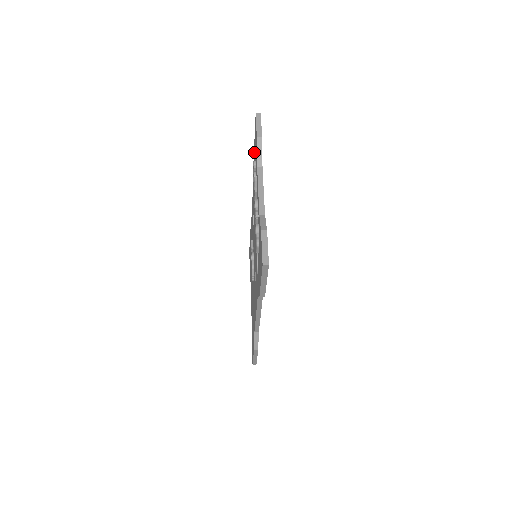
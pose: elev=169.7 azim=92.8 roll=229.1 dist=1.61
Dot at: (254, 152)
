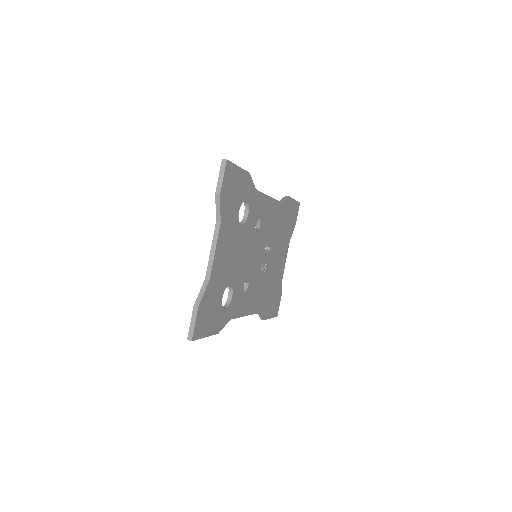
Dot at: occluded
